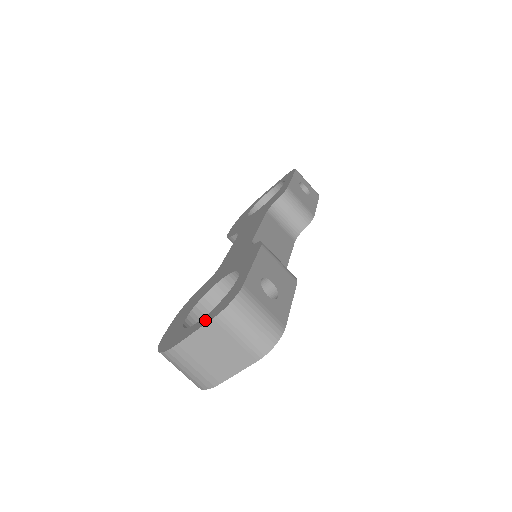
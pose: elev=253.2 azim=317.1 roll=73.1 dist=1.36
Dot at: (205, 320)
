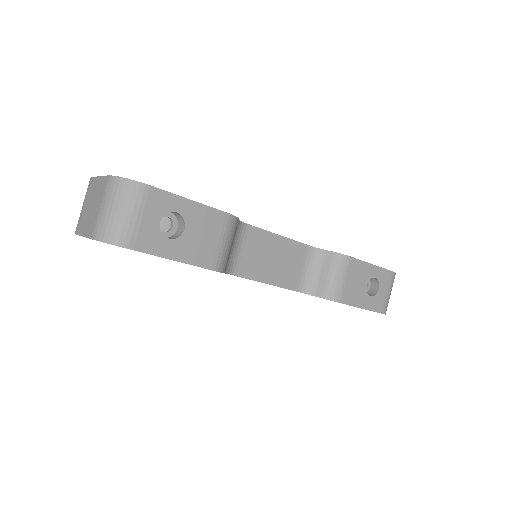
Dot at: occluded
